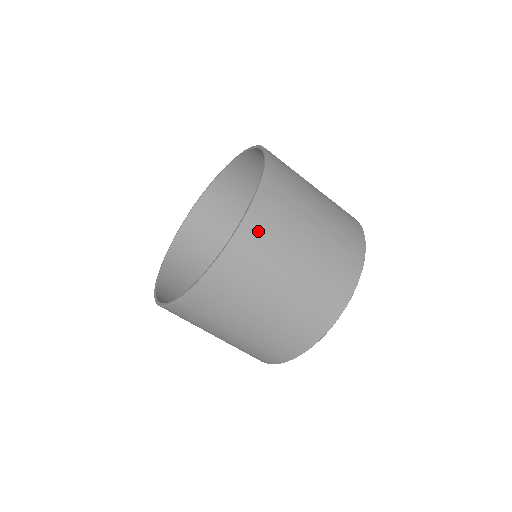
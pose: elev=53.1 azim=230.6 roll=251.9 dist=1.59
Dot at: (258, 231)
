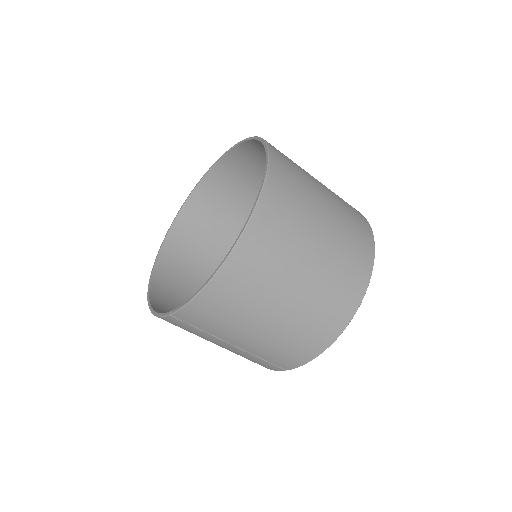
Dot at: (256, 249)
